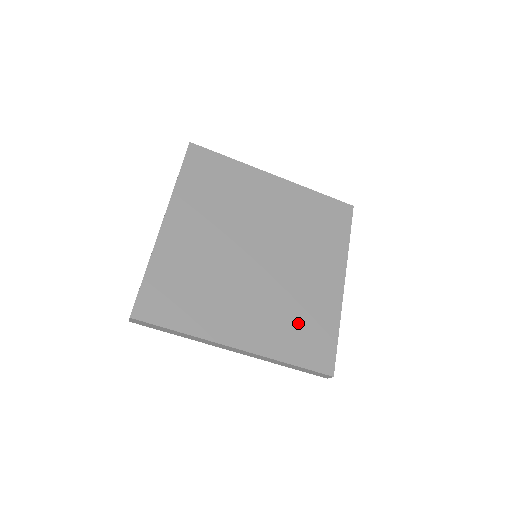
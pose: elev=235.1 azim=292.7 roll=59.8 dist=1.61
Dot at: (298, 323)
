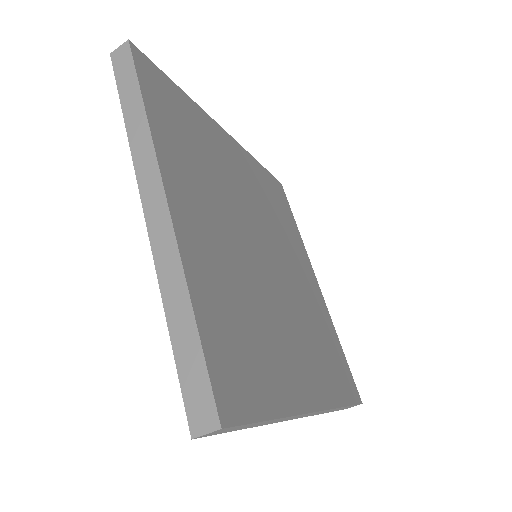
Dot at: (324, 346)
